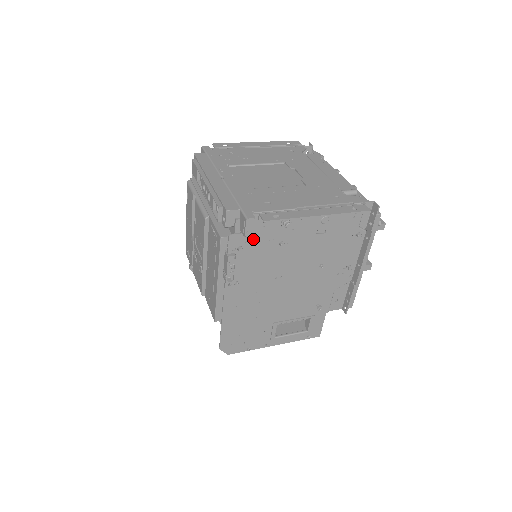
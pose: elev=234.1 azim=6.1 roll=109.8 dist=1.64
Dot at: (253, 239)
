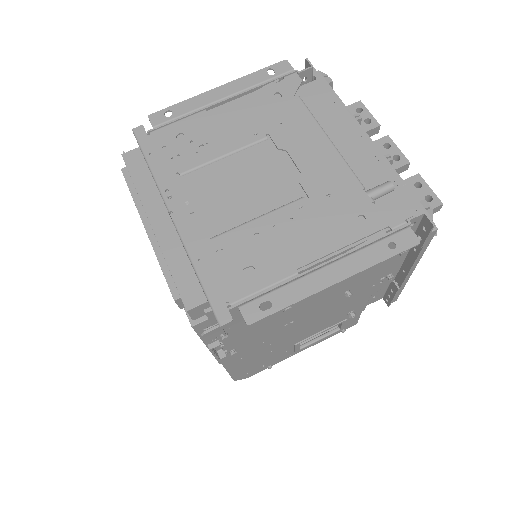
Dot at: (239, 322)
